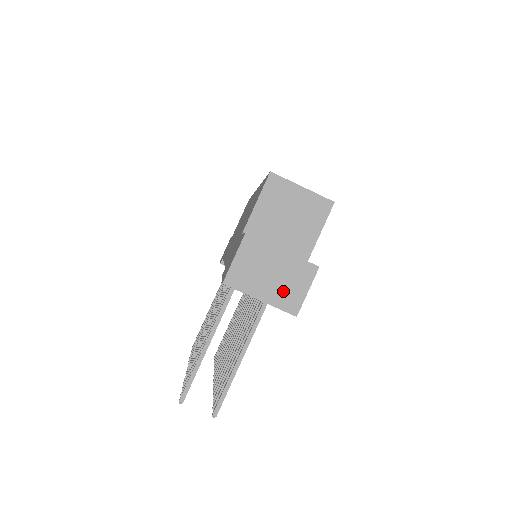
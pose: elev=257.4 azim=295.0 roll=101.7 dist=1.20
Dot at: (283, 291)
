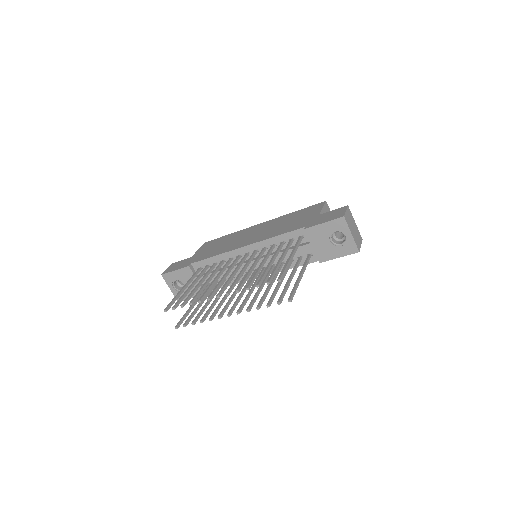
Dot at: (356, 238)
